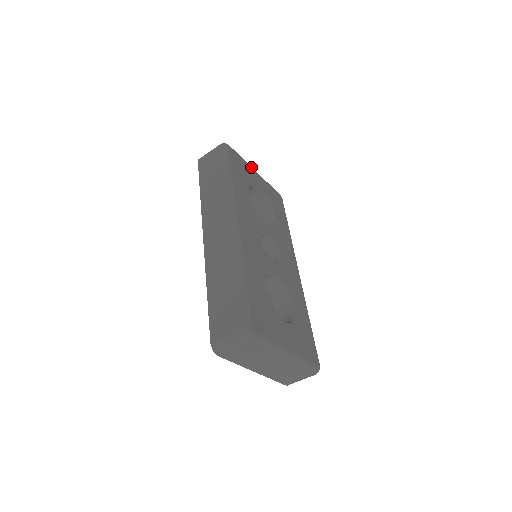
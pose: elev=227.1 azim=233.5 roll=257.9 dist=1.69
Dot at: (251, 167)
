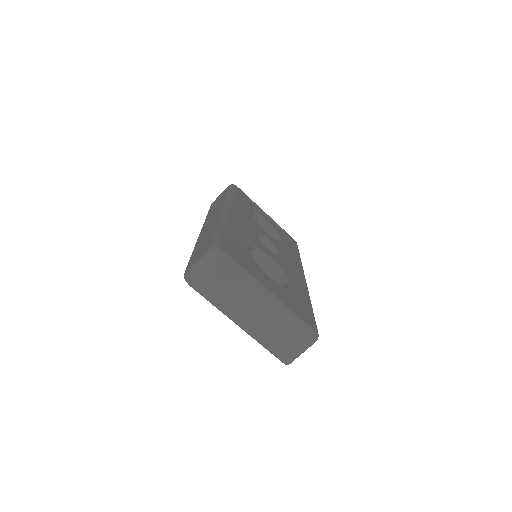
Dot at: (260, 208)
